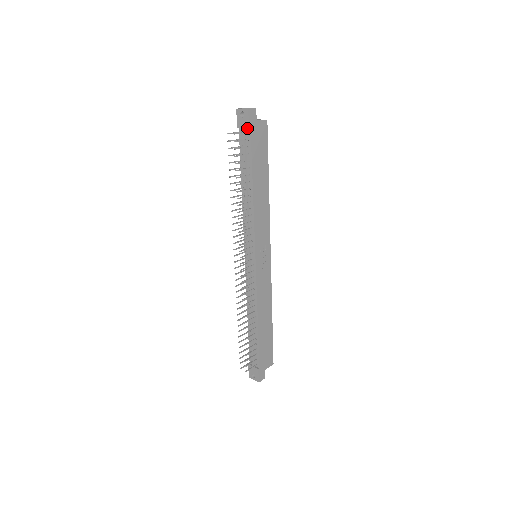
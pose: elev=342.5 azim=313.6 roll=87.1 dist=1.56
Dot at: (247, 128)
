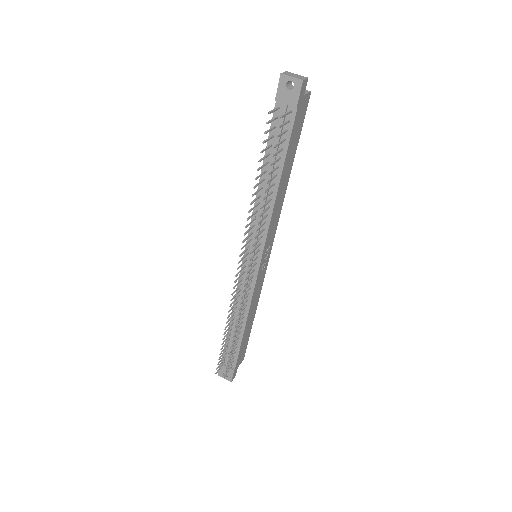
Dot at: (293, 106)
